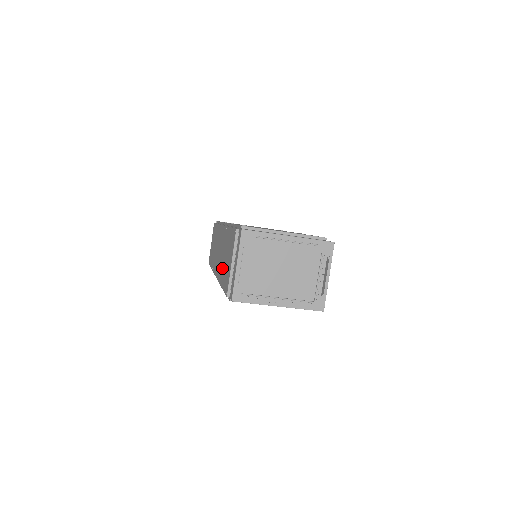
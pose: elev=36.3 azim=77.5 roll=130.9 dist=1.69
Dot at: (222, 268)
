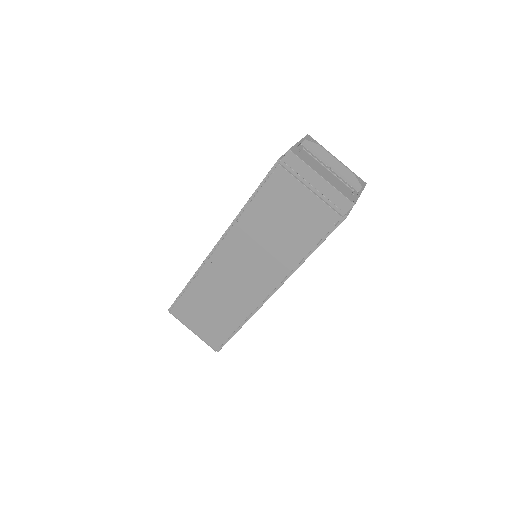
Dot at: occluded
